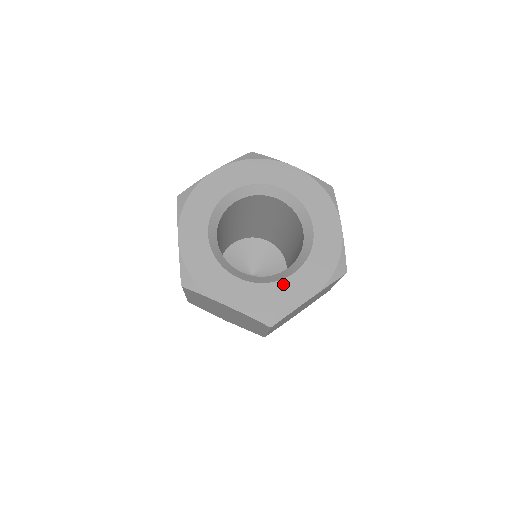
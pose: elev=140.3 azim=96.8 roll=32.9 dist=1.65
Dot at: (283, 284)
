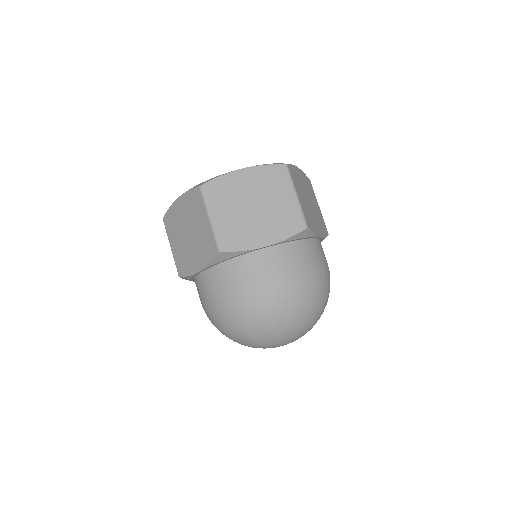
Dot at: occluded
